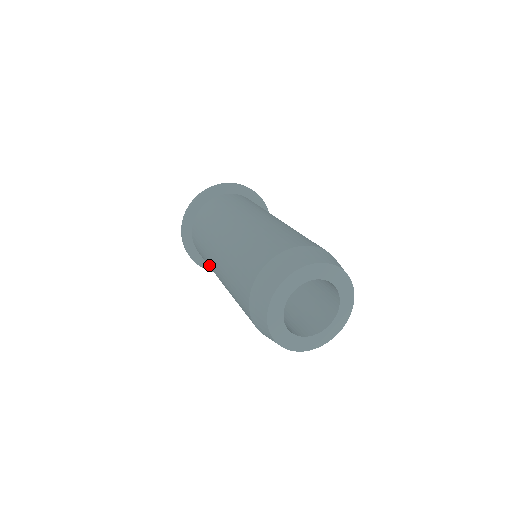
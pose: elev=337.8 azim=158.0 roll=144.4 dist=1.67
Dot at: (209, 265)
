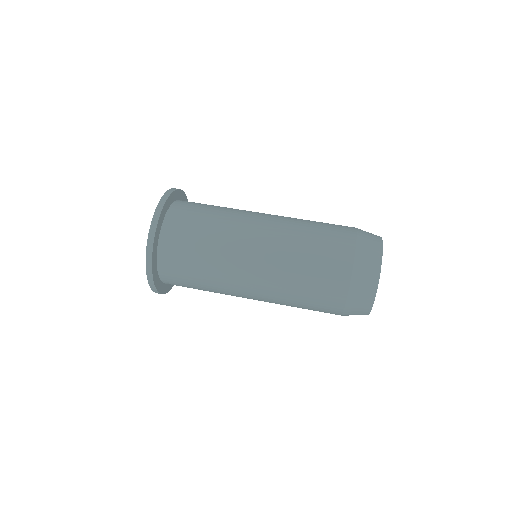
Dot at: (216, 266)
